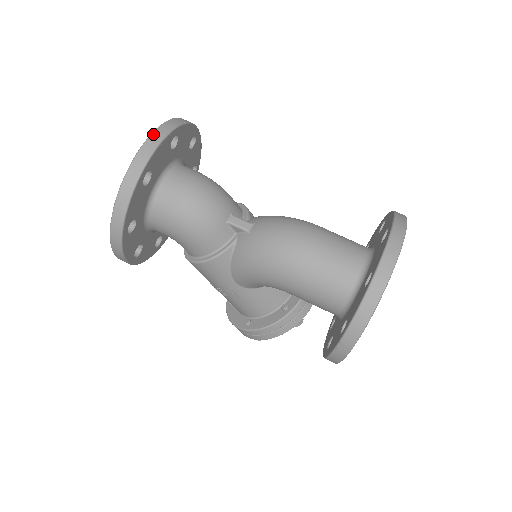
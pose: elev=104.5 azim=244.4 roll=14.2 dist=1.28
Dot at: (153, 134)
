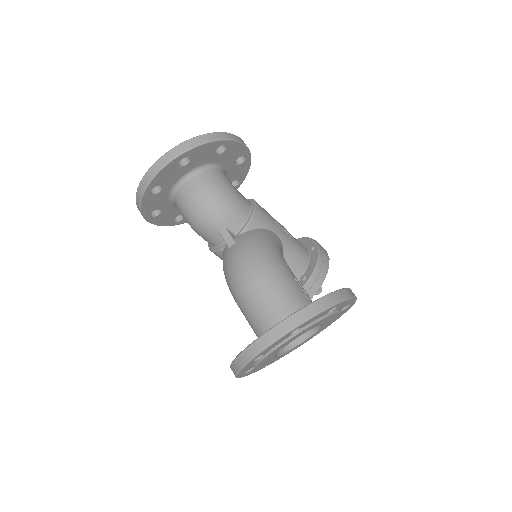
Dot at: (159, 160)
